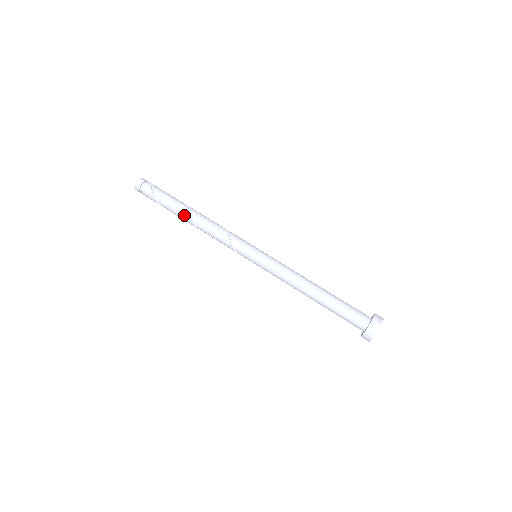
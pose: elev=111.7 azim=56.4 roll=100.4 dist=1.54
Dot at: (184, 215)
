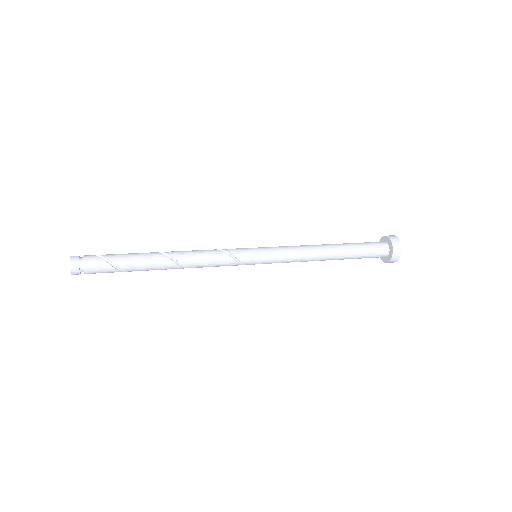
Dot at: (156, 257)
